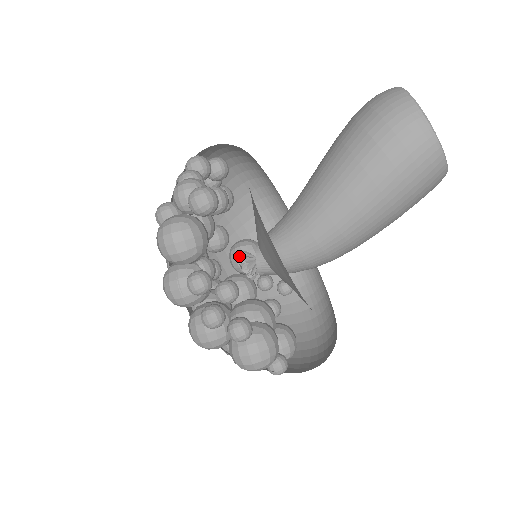
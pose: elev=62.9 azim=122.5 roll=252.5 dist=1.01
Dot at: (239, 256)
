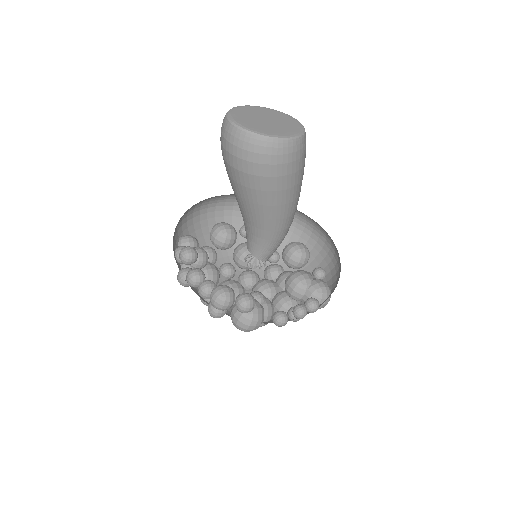
Dot at: (250, 267)
